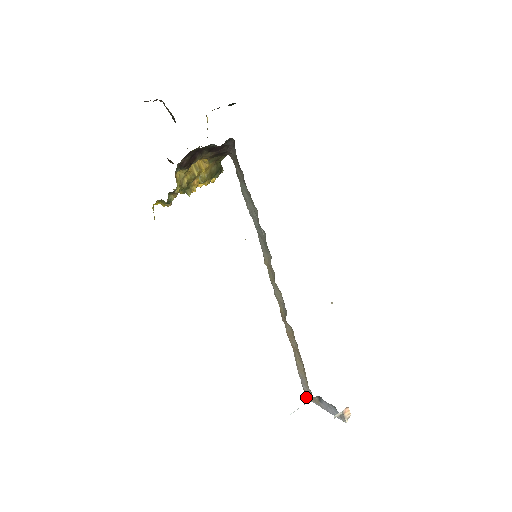
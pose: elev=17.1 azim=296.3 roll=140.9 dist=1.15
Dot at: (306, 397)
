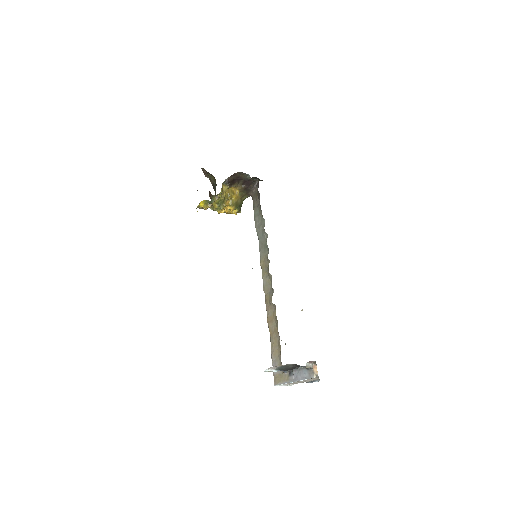
Dot at: (275, 383)
